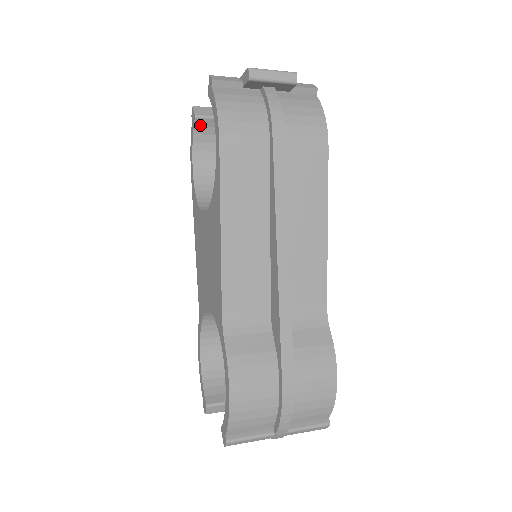
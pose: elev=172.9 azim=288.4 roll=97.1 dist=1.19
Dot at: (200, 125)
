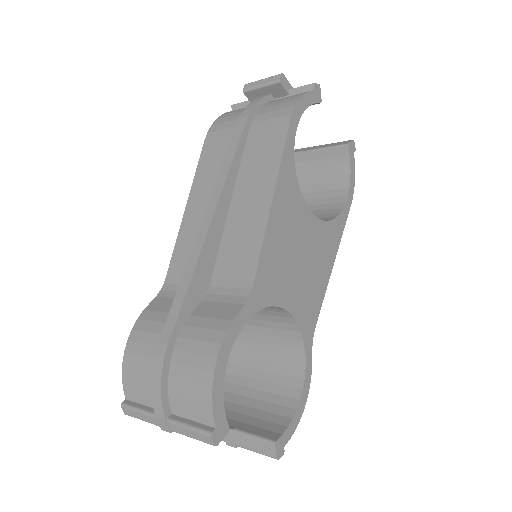
Dot at: occluded
